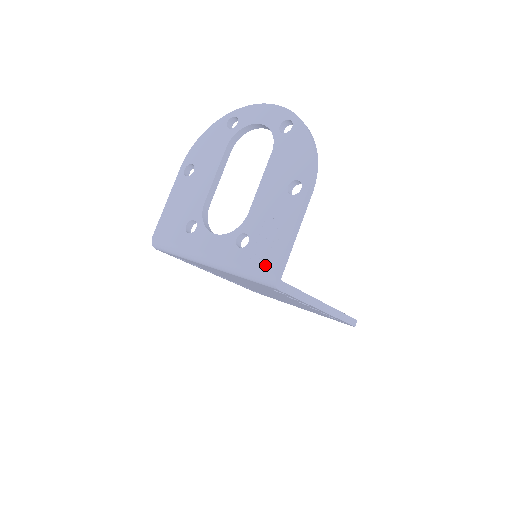
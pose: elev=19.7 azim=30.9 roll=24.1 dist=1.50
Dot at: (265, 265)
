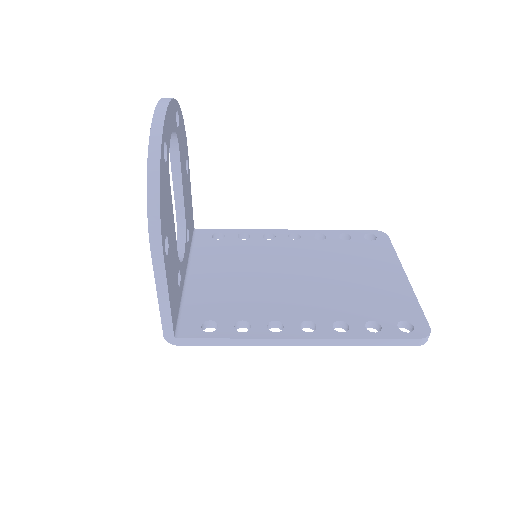
Dot at: occluded
